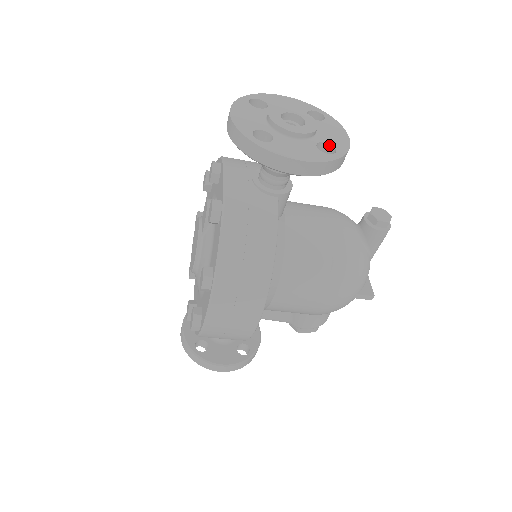
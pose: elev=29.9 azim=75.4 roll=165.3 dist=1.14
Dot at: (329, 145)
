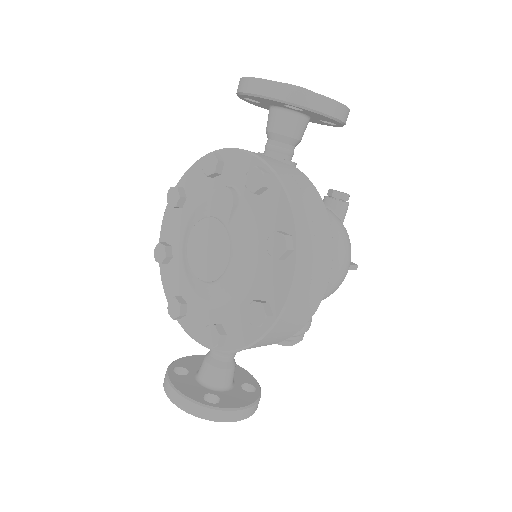
Dot at: occluded
